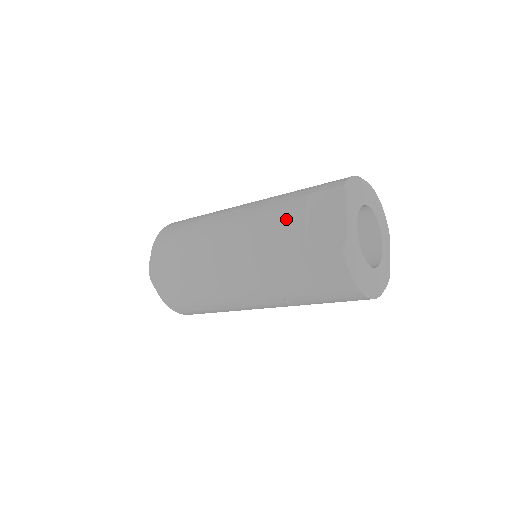
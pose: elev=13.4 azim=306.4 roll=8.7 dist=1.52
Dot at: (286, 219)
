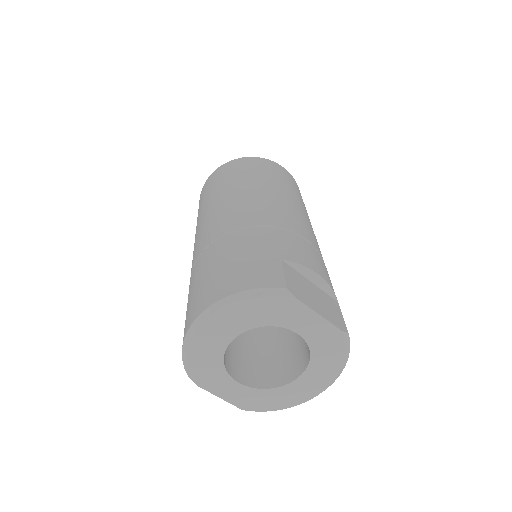
Dot at: occluded
